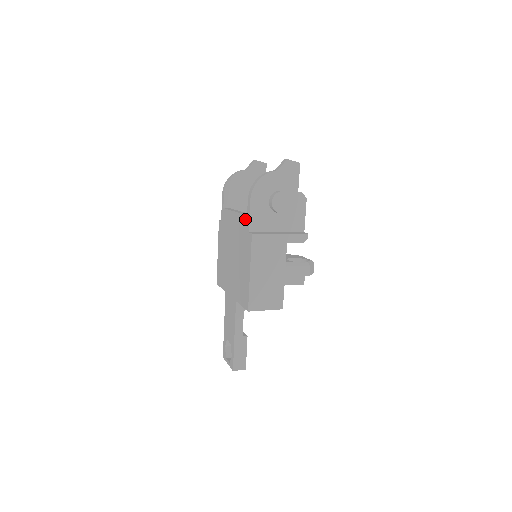
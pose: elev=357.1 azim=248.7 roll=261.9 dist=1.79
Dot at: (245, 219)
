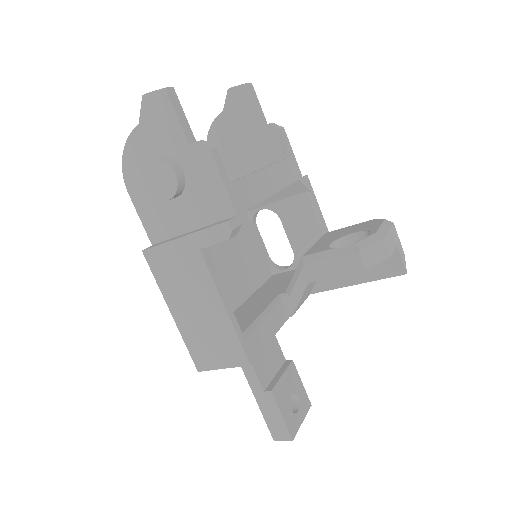
Dot at: occluded
